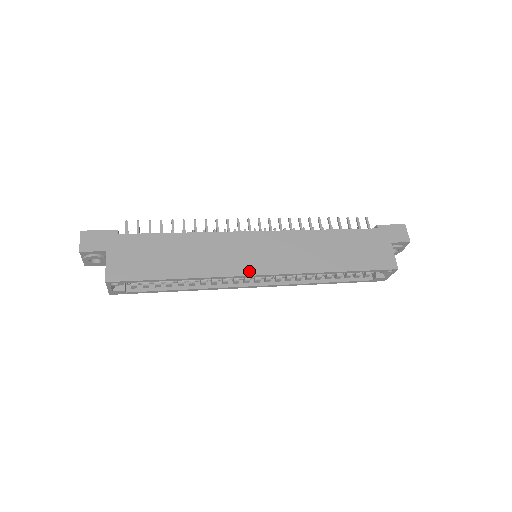
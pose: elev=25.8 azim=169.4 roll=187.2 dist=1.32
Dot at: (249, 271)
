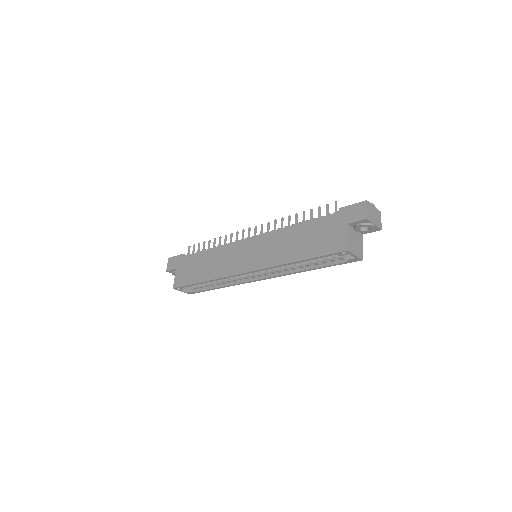
Dot at: (239, 271)
